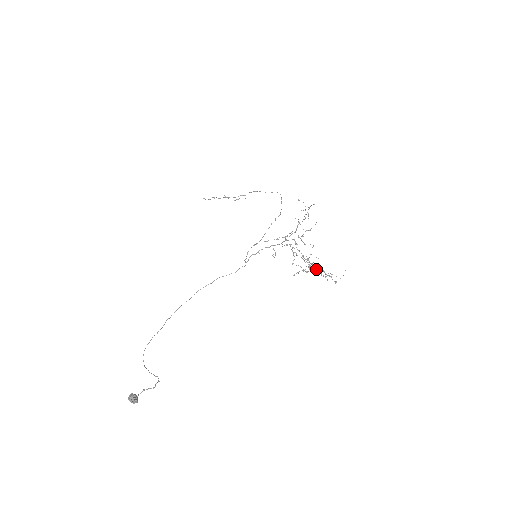
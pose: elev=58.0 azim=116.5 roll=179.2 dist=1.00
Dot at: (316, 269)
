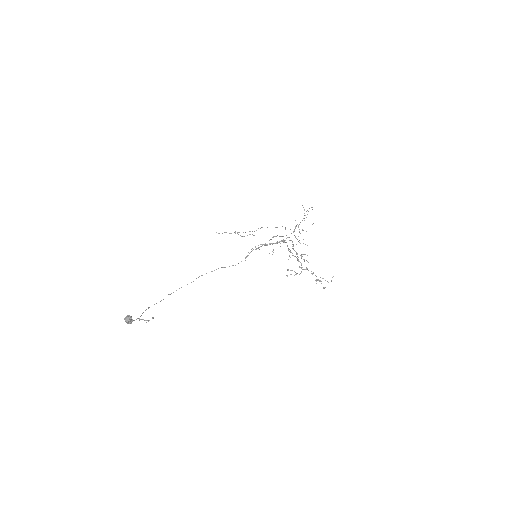
Dot at: occluded
